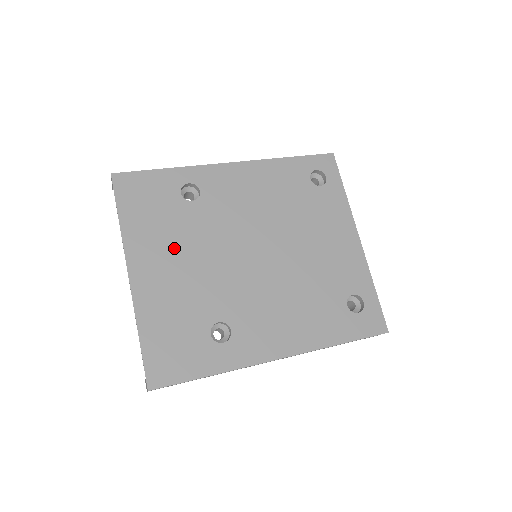
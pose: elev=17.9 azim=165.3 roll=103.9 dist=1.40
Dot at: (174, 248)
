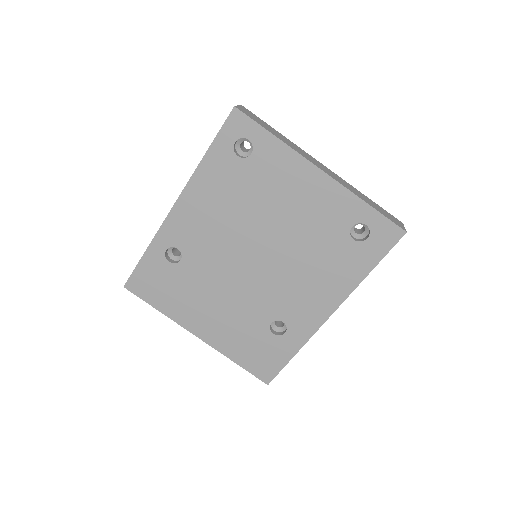
Dot at: (202, 301)
